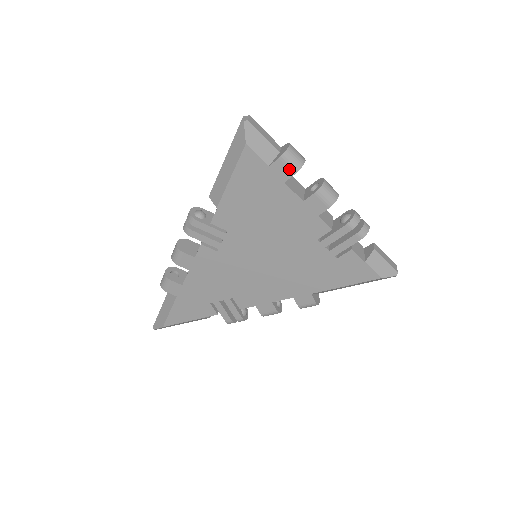
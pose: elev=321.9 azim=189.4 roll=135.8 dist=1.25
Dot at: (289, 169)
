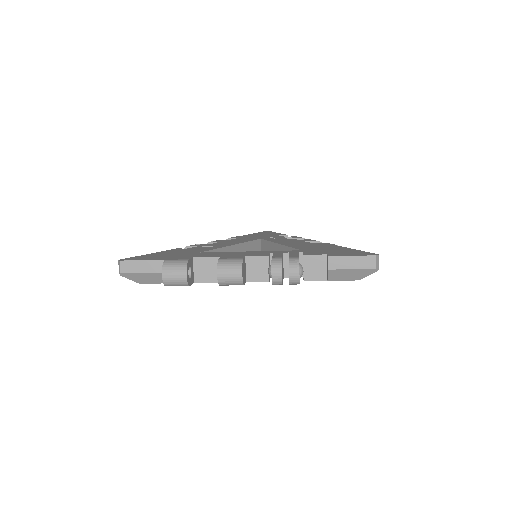
Dot at: occluded
